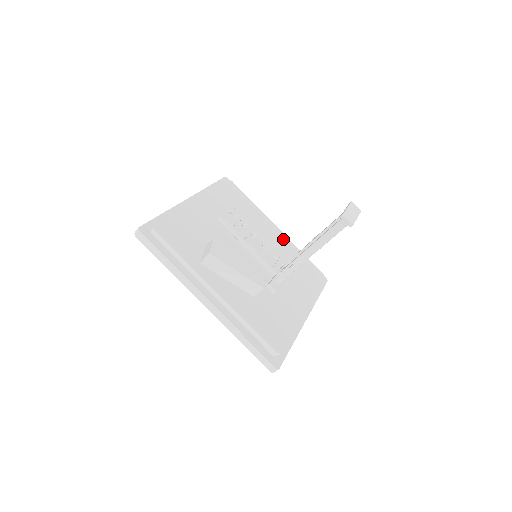
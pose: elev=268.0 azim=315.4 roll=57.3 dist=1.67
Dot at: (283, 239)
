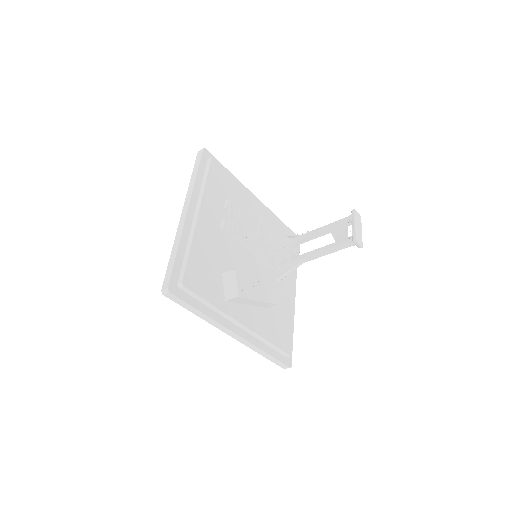
Dot at: (279, 233)
